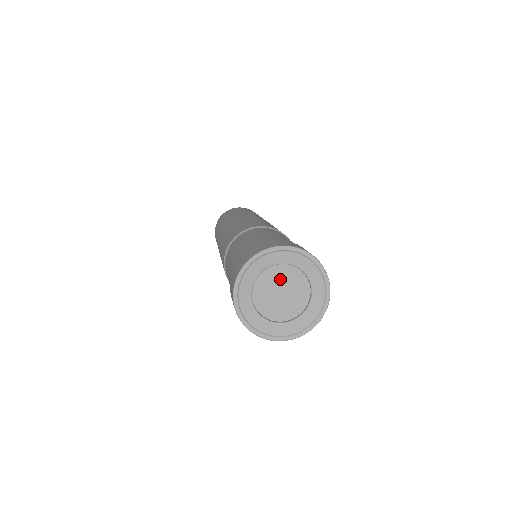
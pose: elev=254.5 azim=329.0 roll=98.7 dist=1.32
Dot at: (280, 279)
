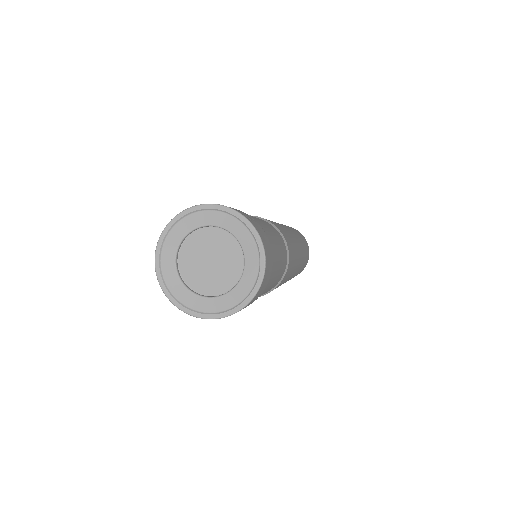
Dot at: (200, 248)
